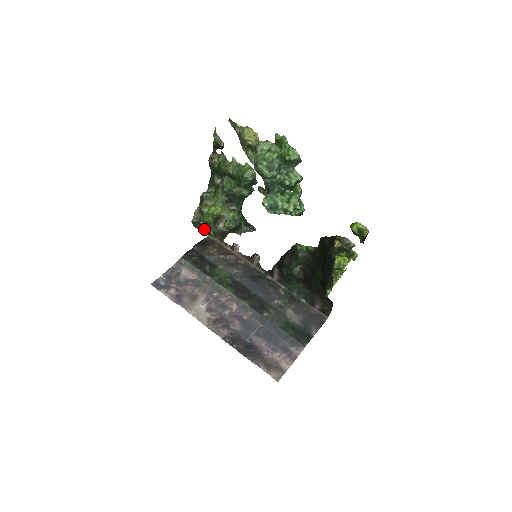
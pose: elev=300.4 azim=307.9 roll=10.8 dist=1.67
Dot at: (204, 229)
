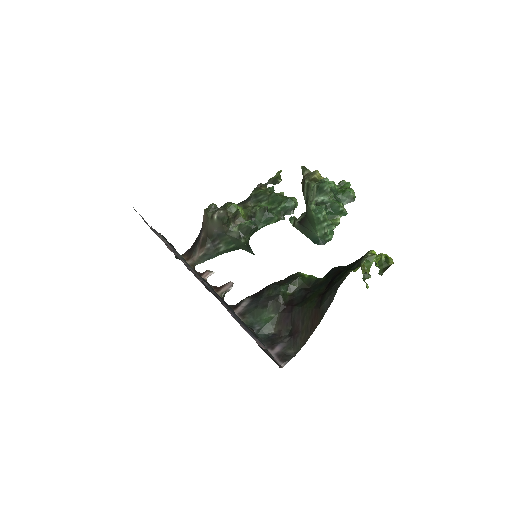
Dot at: (221, 212)
